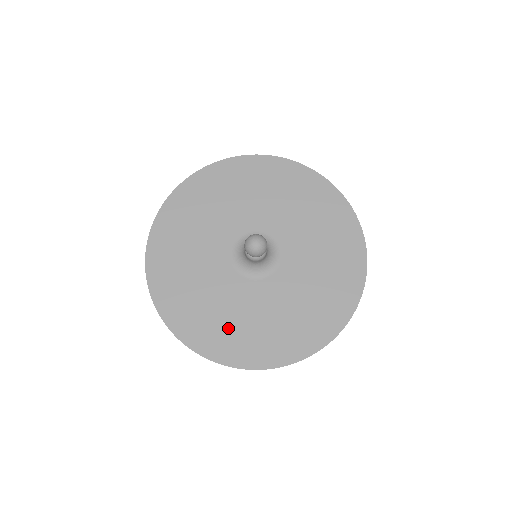
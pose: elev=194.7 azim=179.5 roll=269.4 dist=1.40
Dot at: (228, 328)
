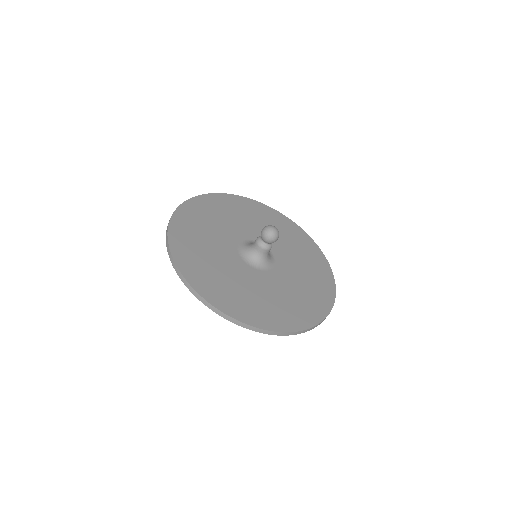
Dot at: (197, 244)
